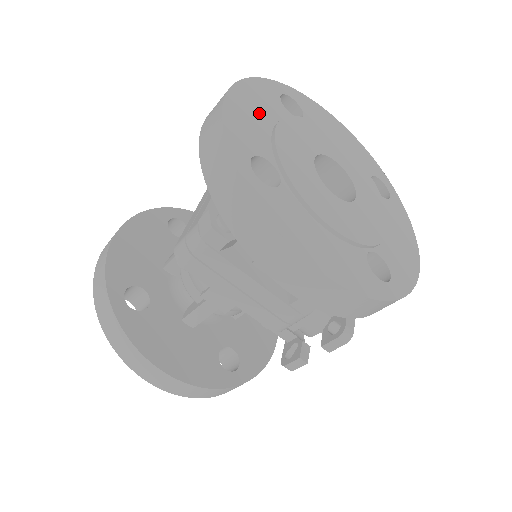
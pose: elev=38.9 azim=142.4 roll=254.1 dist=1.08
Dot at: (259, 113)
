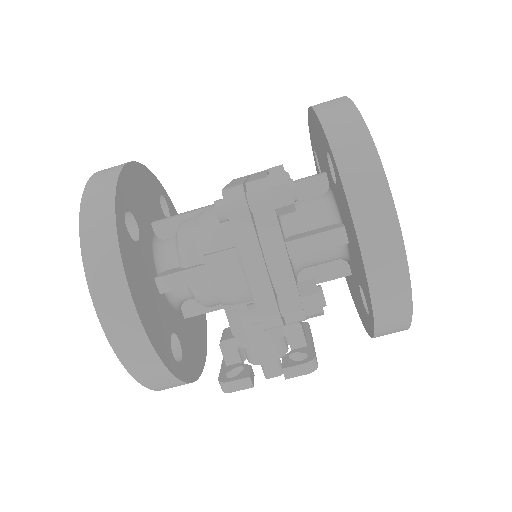
Dot at: occluded
